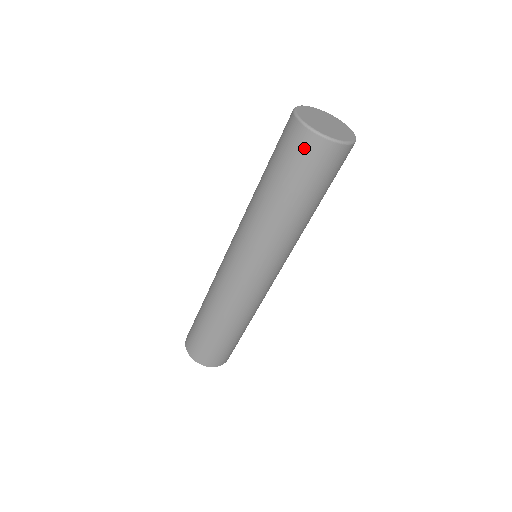
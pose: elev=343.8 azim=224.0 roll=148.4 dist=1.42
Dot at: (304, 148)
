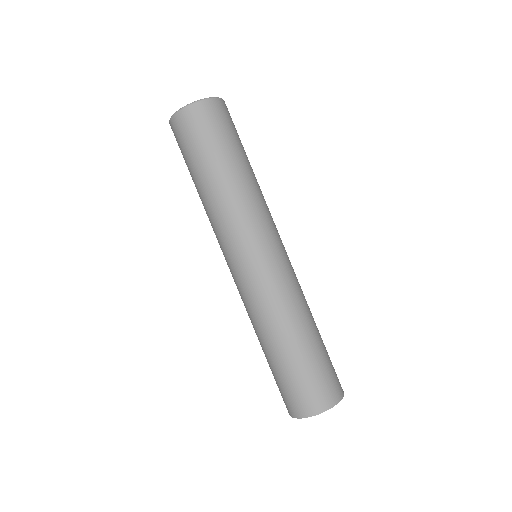
Dot at: (205, 116)
